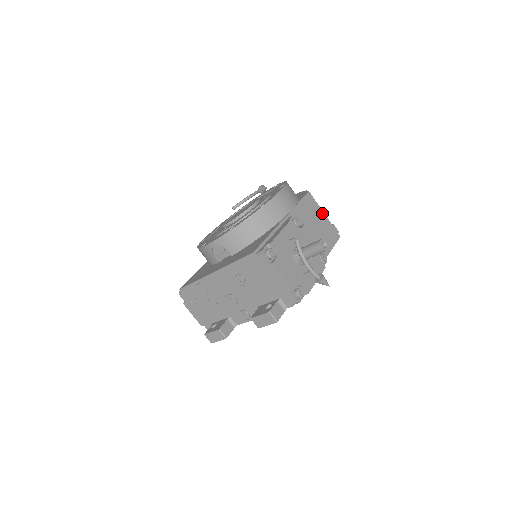
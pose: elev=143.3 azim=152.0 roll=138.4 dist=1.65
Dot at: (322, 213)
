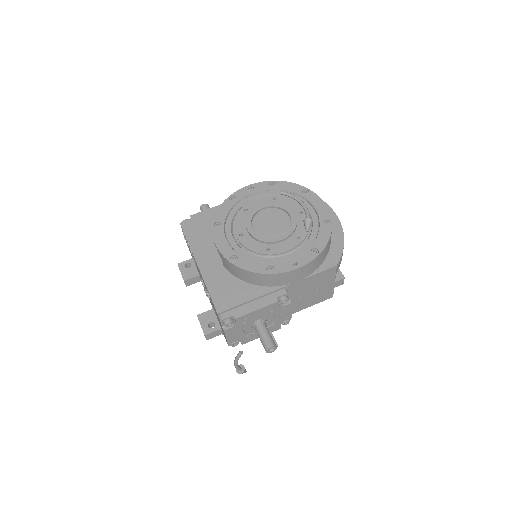
Dot at: (332, 281)
